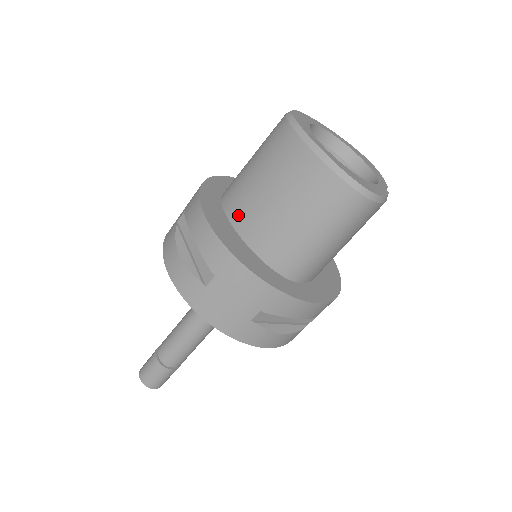
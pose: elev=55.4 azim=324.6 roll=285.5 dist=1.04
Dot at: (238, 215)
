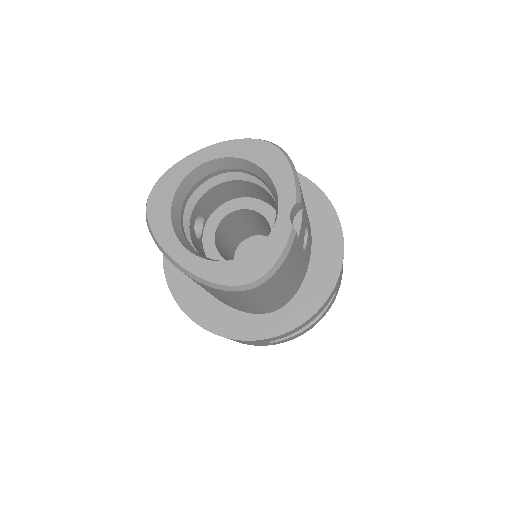
Dot at: occluded
